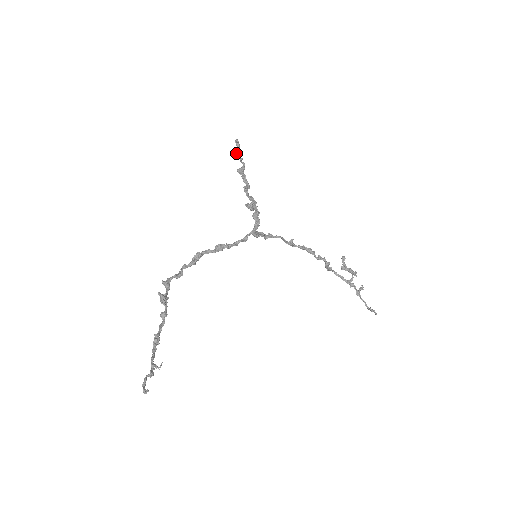
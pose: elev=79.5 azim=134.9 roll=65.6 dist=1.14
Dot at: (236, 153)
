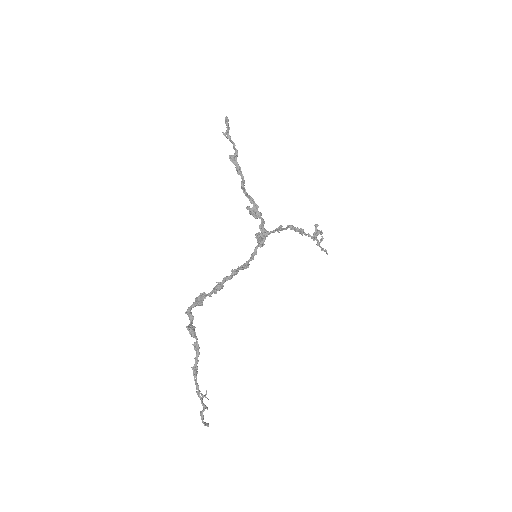
Dot at: (225, 133)
